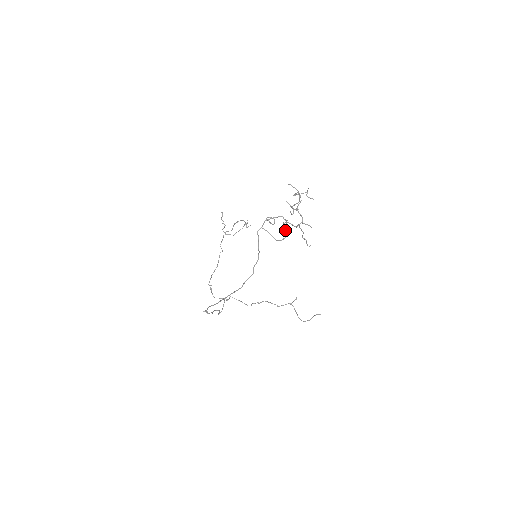
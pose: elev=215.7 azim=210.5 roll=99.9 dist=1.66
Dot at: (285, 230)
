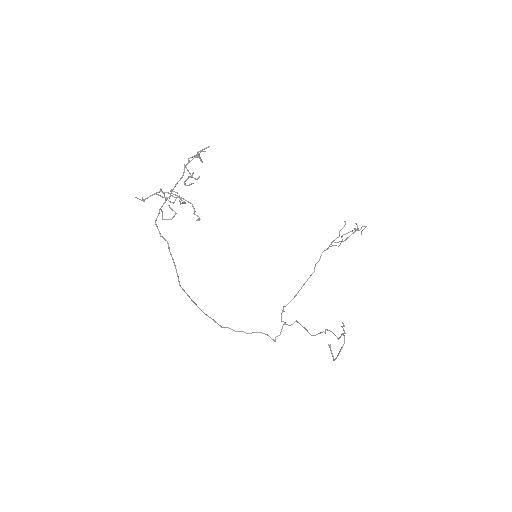
Dot at: (169, 205)
